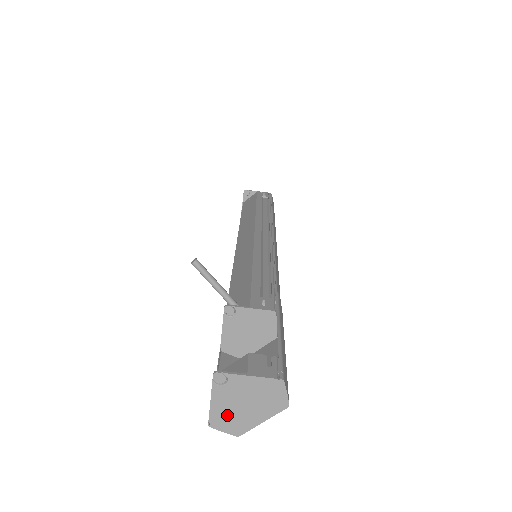
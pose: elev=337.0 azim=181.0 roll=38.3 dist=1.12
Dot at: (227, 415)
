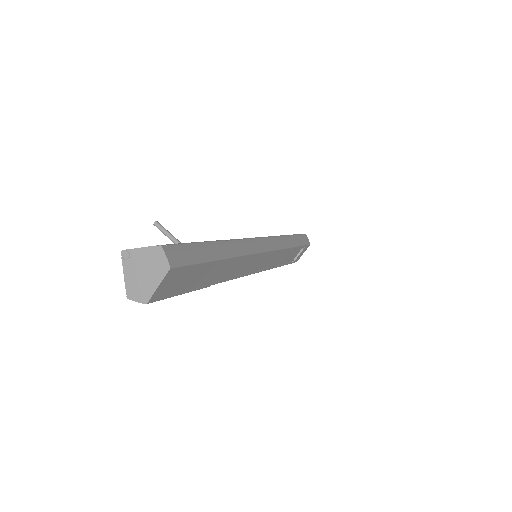
Dot at: (136, 286)
